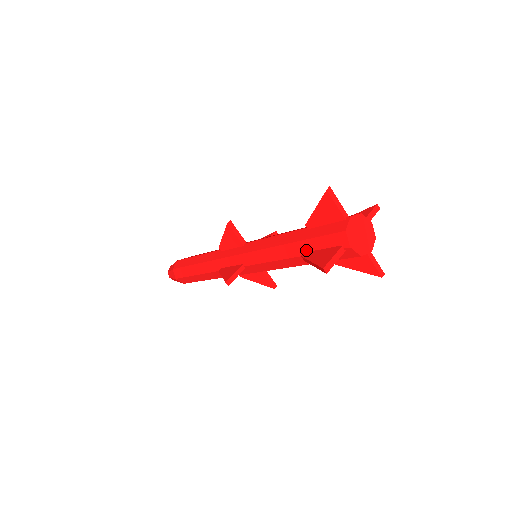
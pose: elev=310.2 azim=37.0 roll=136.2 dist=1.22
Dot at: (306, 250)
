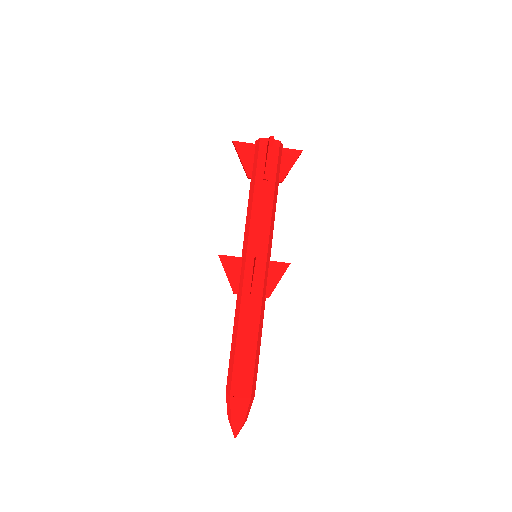
Dot at: (262, 177)
